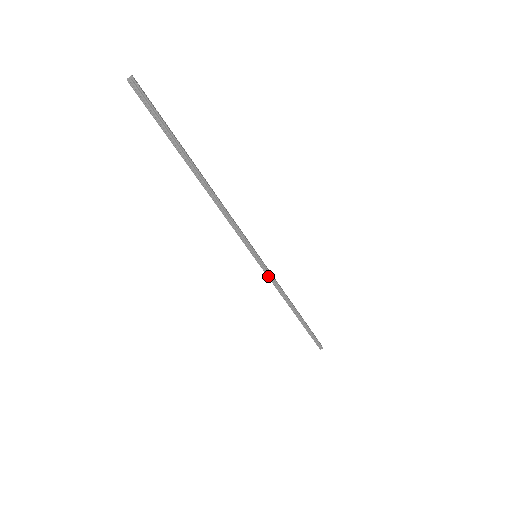
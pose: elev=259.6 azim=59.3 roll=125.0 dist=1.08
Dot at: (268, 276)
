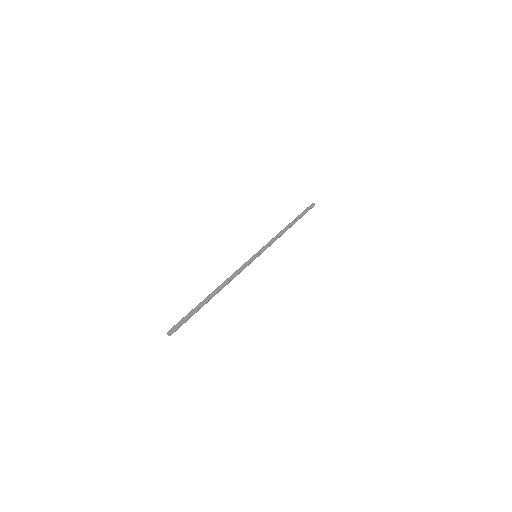
Dot at: occluded
